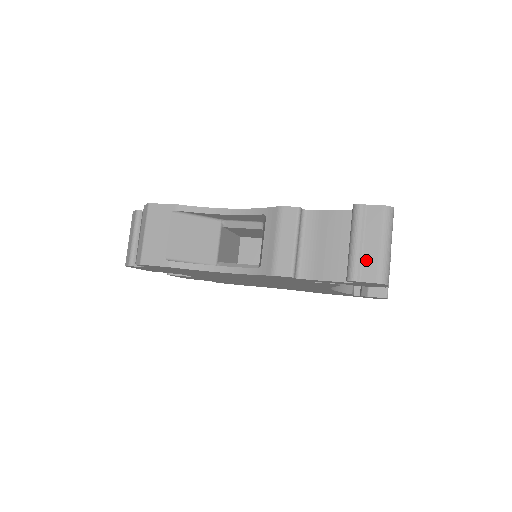
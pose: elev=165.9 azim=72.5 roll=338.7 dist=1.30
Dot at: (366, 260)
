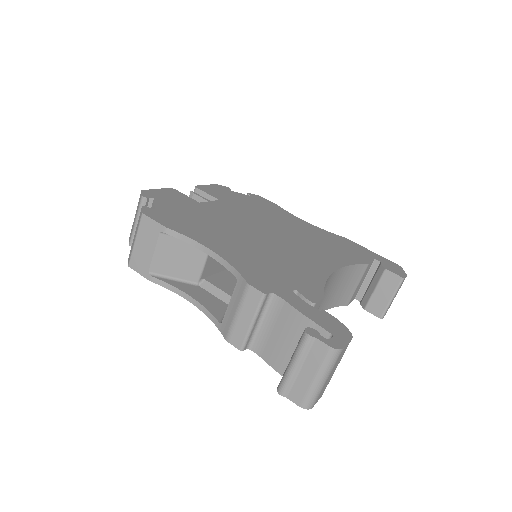
Dot at: (297, 384)
